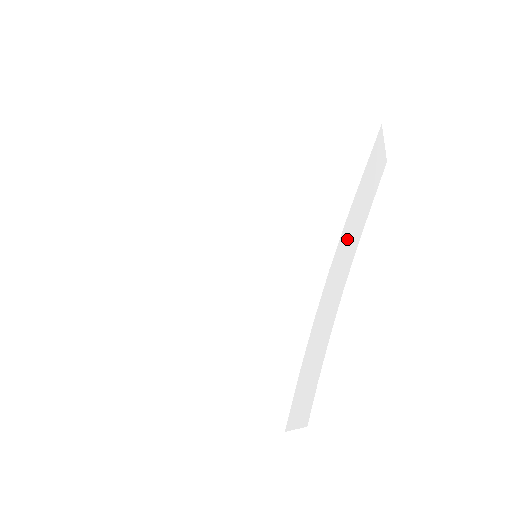
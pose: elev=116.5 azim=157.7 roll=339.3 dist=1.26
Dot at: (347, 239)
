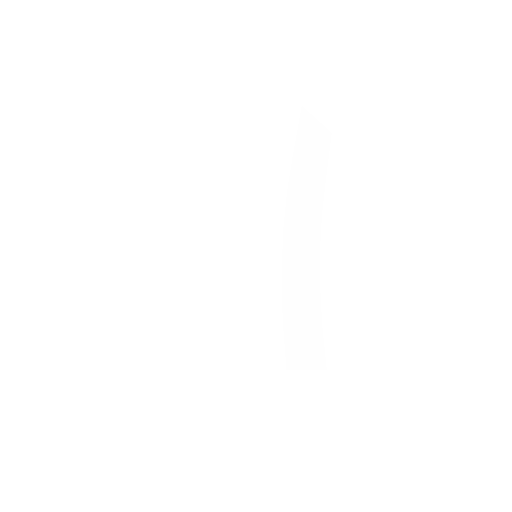
Dot at: (300, 202)
